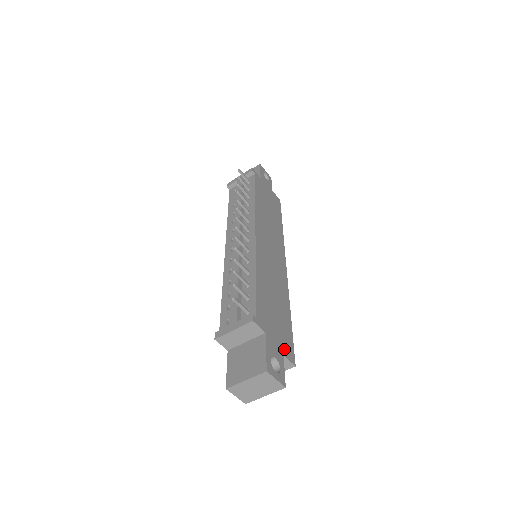
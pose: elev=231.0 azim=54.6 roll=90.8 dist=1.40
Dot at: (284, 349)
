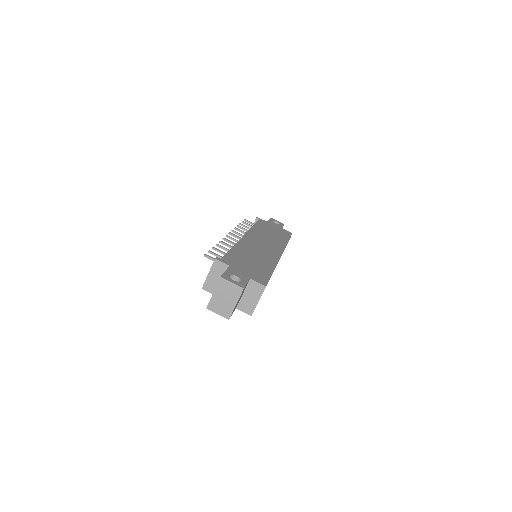
Dot at: (253, 277)
